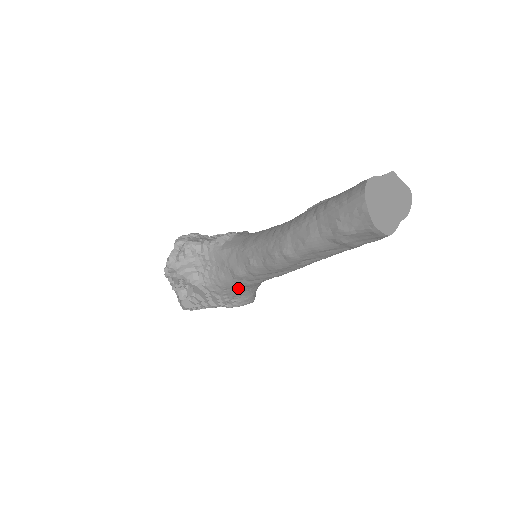
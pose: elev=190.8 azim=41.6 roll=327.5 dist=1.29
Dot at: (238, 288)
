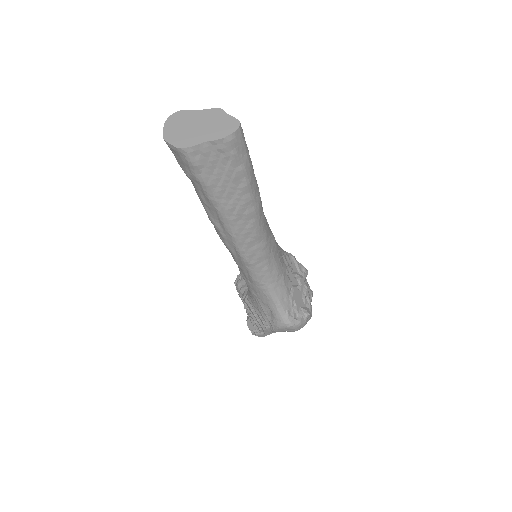
Dot at: (257, 296)
